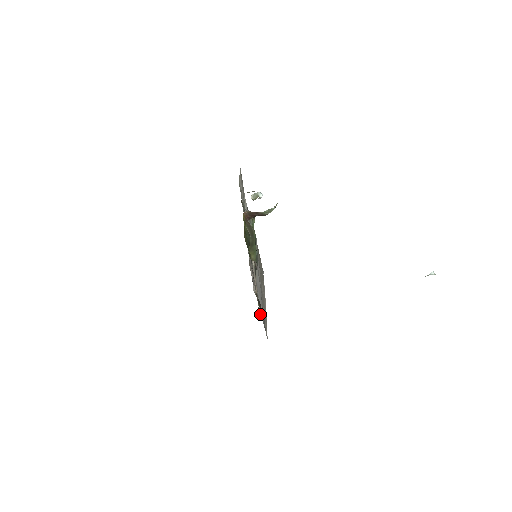
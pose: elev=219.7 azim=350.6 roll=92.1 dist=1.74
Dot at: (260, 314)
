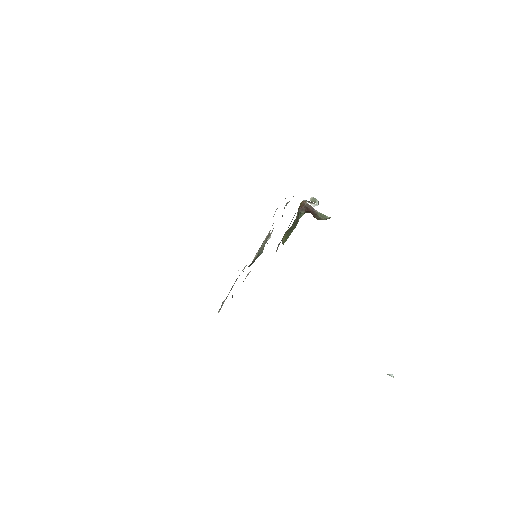
Dot at: (221, 307)
